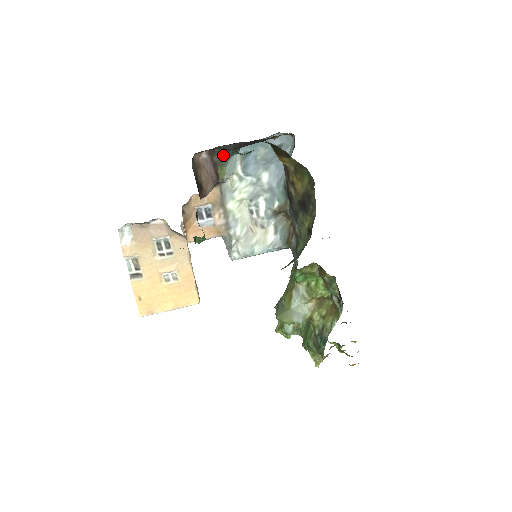
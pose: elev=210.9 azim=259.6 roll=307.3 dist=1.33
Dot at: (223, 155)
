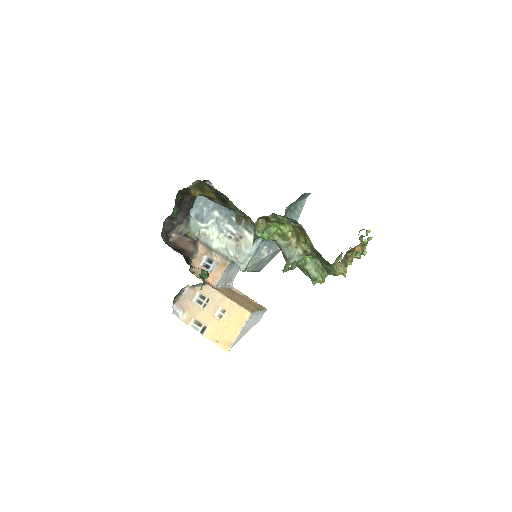
Dot at: (183, 226)
